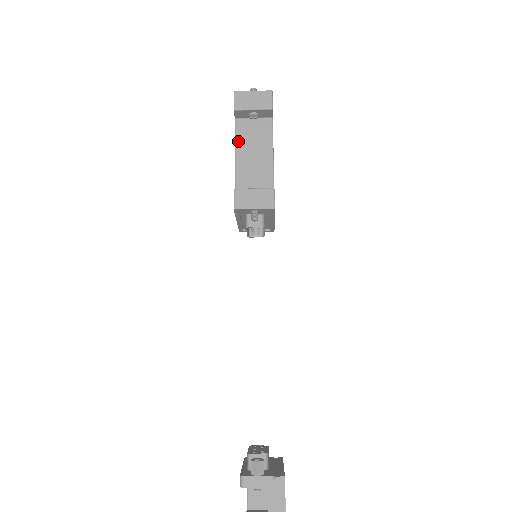
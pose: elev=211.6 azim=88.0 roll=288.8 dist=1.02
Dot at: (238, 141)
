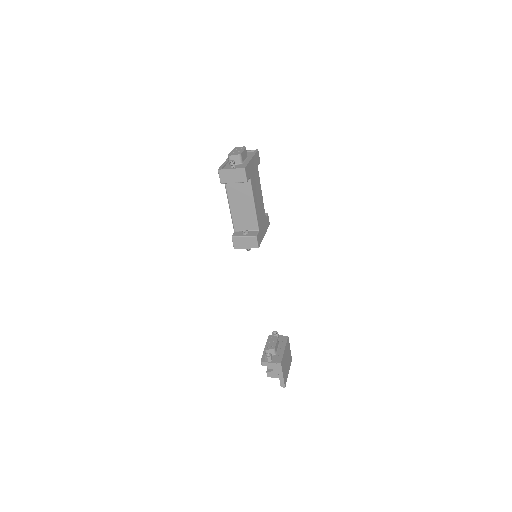
Dot at: (229, 196)
